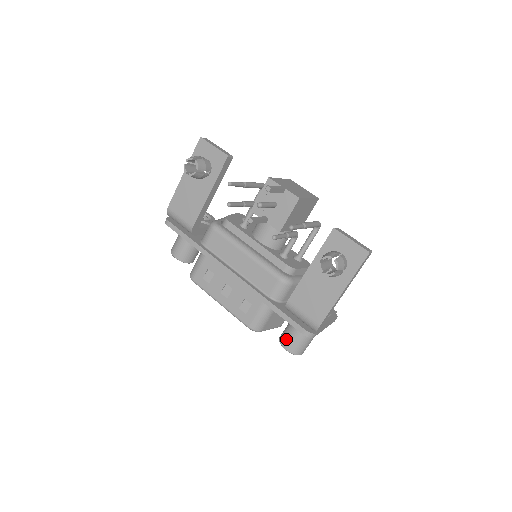
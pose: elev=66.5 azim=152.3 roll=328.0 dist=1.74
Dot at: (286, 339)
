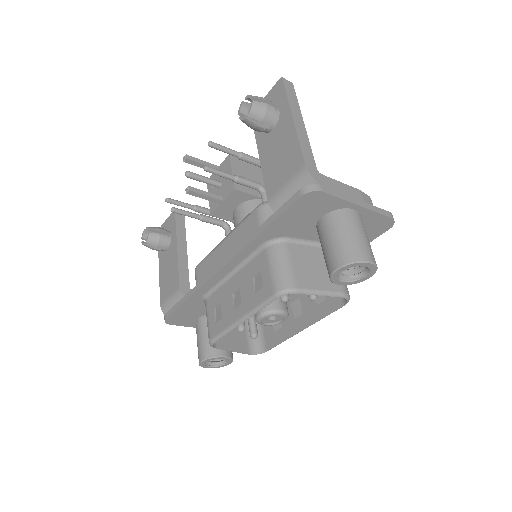
Dot at: (327, 260)
